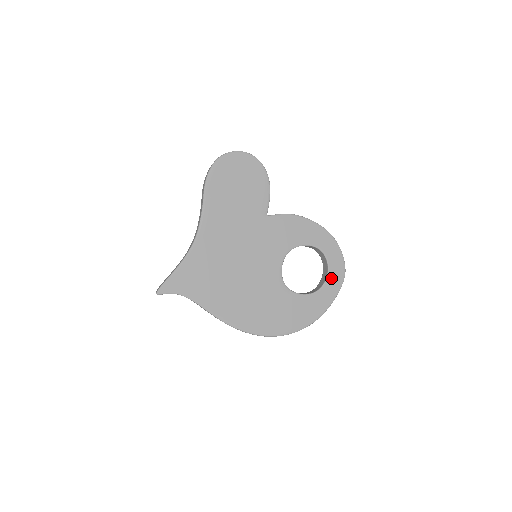
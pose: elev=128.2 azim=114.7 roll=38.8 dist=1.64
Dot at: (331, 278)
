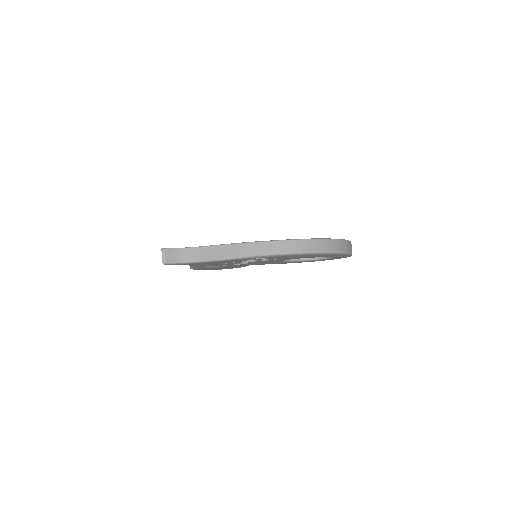
Dot at: occluded
